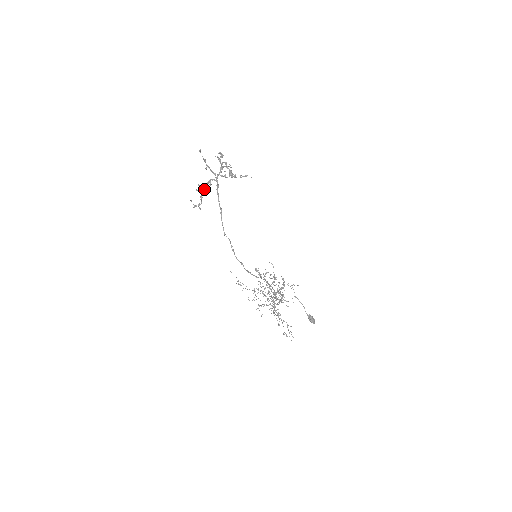
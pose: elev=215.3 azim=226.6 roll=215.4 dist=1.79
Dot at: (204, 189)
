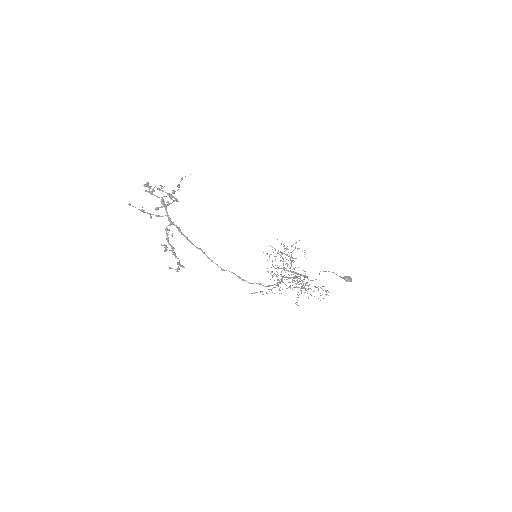
Dot at: (169, 243)
